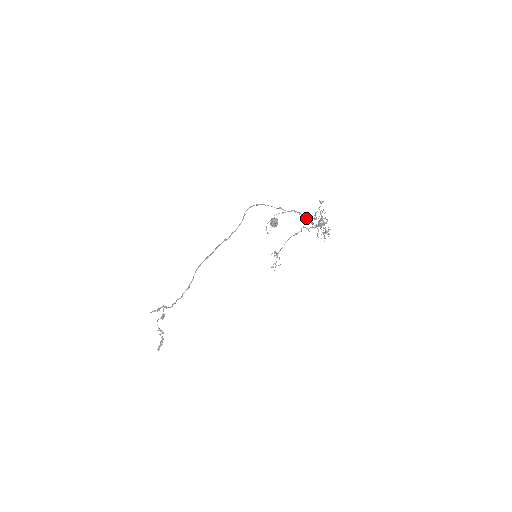
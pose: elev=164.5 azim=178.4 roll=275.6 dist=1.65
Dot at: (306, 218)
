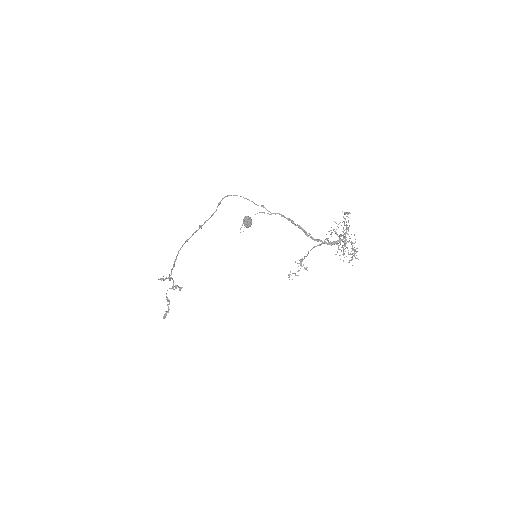
Dot at: (299, 227)
